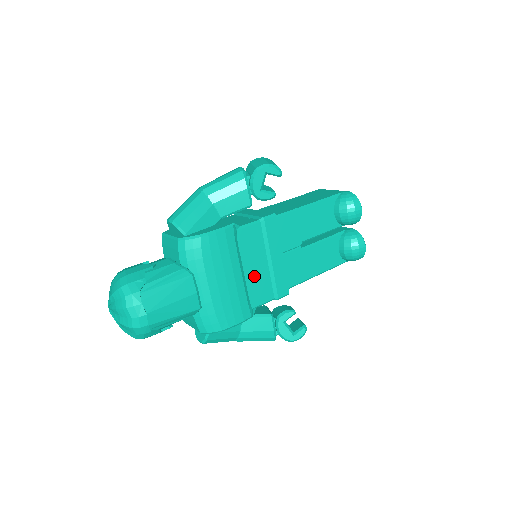
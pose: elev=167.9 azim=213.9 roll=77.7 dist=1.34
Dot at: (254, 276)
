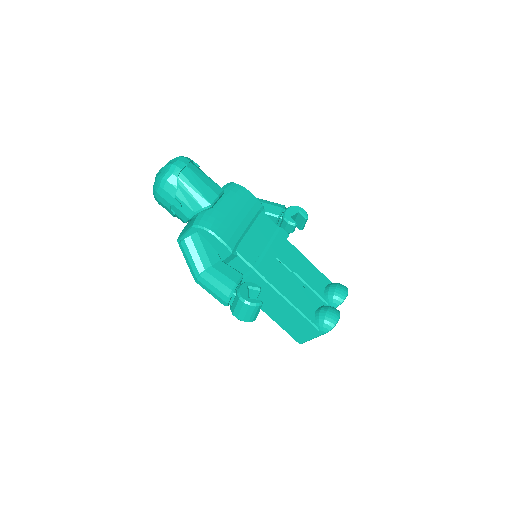
Dot at: (252, 240)
